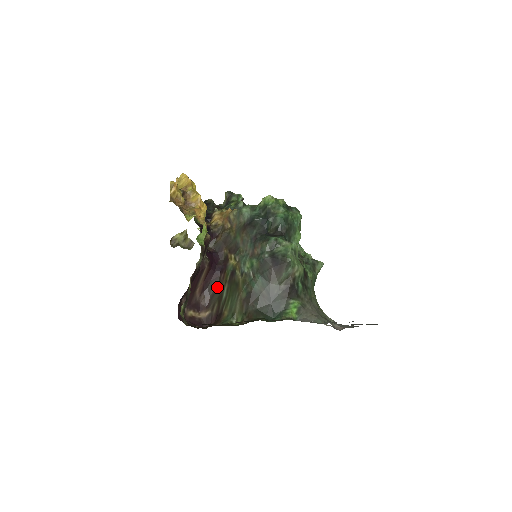
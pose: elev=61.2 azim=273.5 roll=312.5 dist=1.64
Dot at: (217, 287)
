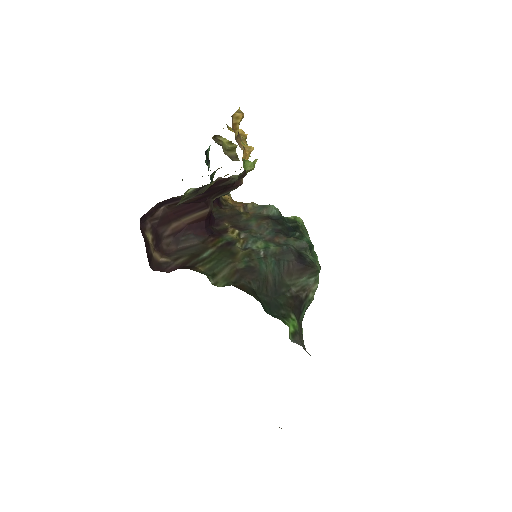
Dot at: (197, 244)
